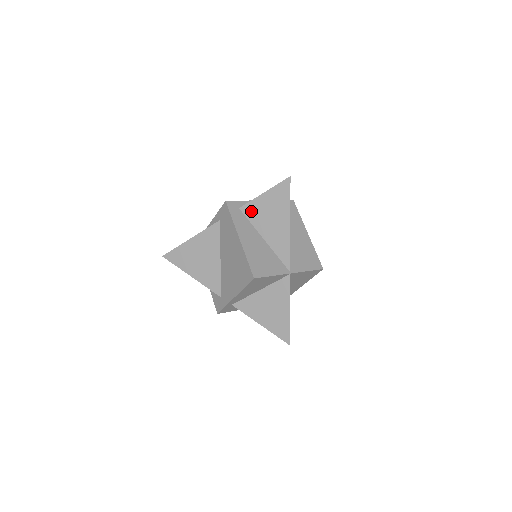
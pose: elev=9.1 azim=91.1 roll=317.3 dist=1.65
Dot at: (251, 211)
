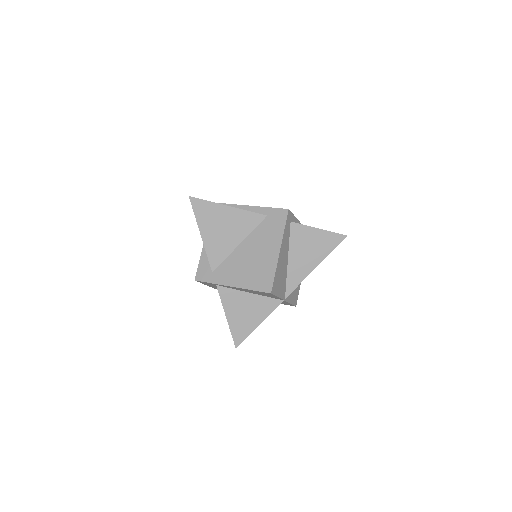
Dot at: (298, 232)
